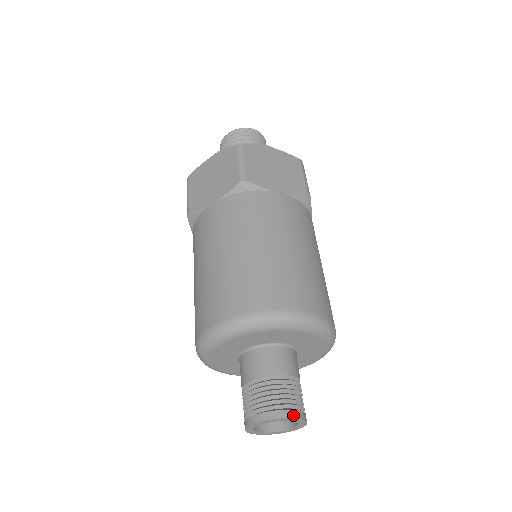
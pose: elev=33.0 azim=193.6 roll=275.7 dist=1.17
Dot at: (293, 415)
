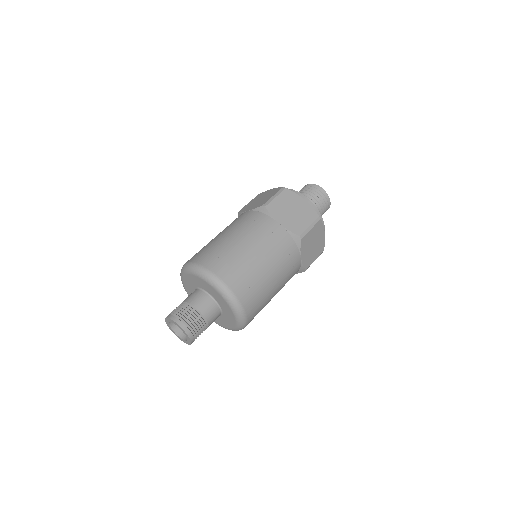
Dot at: (192, 340)
